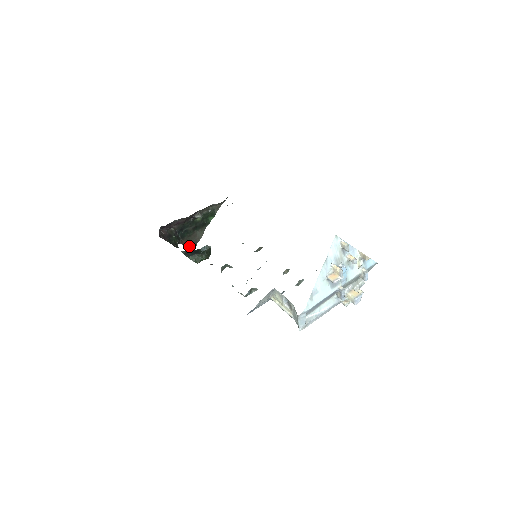
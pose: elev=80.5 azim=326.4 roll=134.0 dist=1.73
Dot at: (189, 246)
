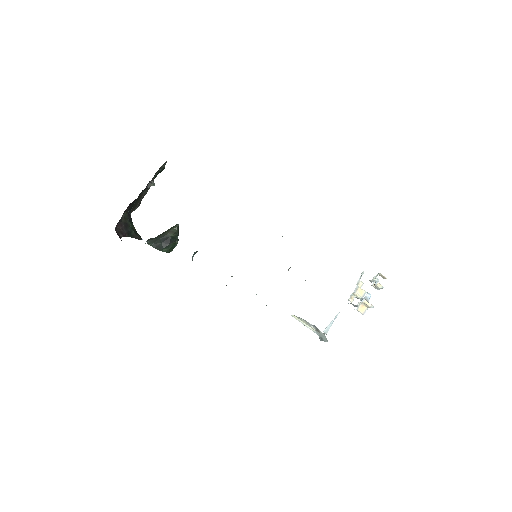
Dot at: (135, 209)
